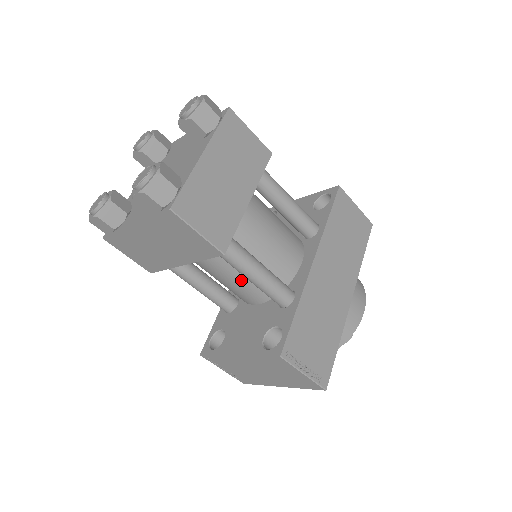
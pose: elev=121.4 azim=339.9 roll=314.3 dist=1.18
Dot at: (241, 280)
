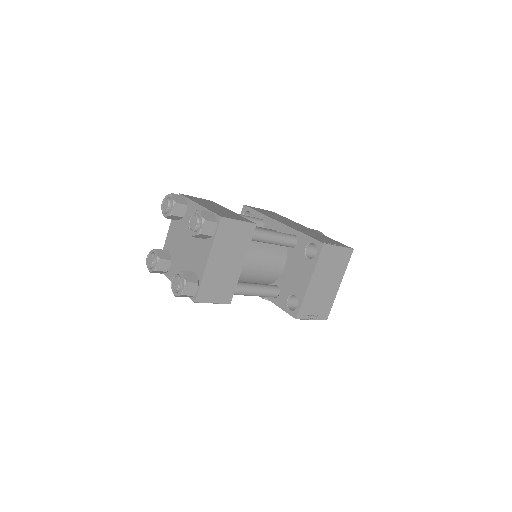
Dot at: (268, 255)
